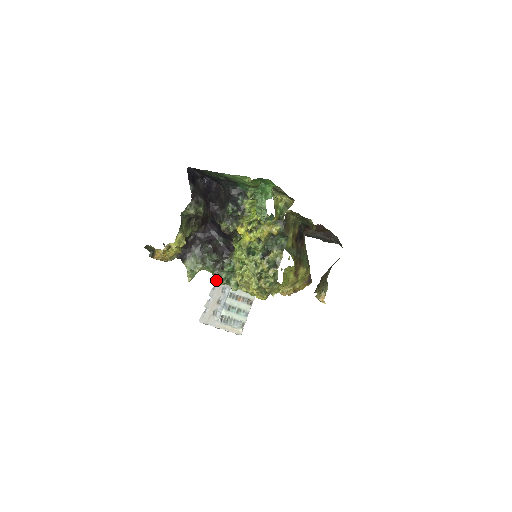
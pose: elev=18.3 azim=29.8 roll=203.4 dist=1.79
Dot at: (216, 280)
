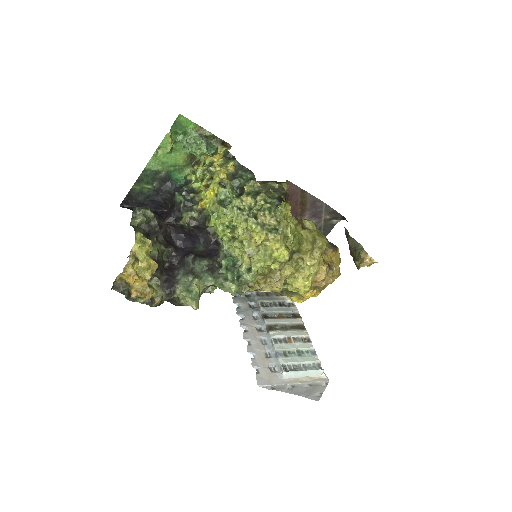
Dot at: (224, 284)
